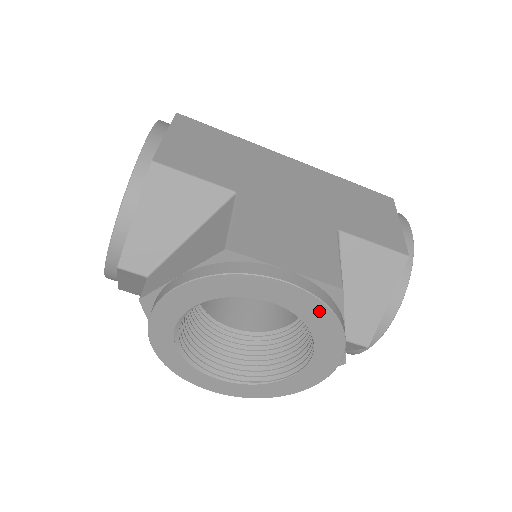
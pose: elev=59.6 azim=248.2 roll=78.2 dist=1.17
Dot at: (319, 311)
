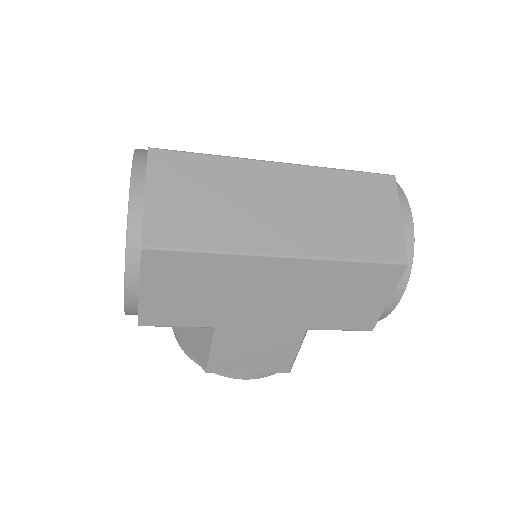
Dot at: occluded
